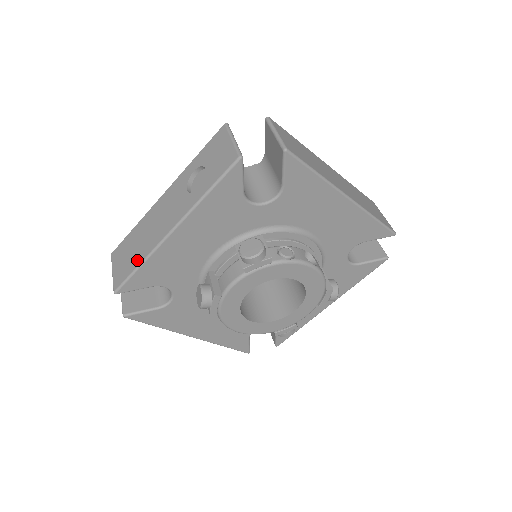
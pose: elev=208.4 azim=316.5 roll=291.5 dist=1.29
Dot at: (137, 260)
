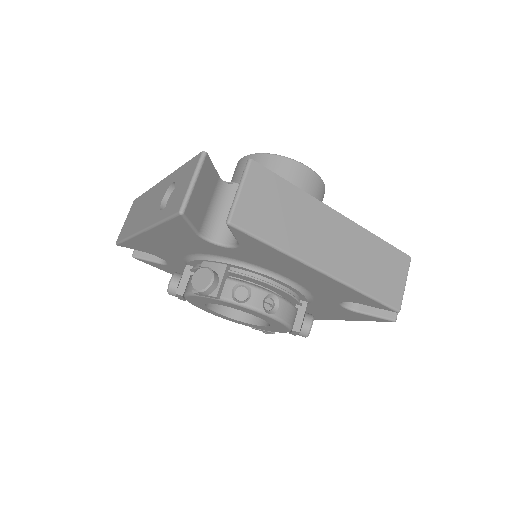
Dot at: (128, 231)
